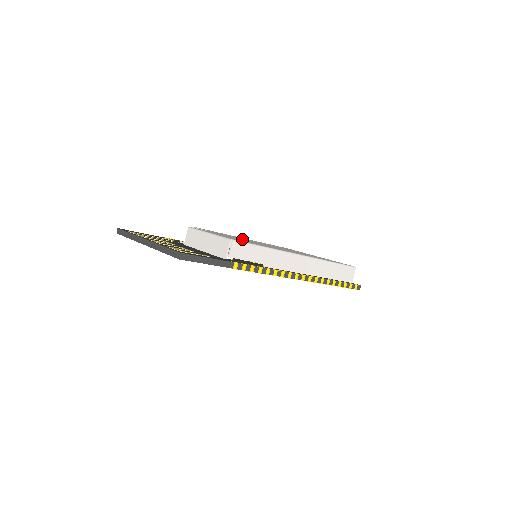
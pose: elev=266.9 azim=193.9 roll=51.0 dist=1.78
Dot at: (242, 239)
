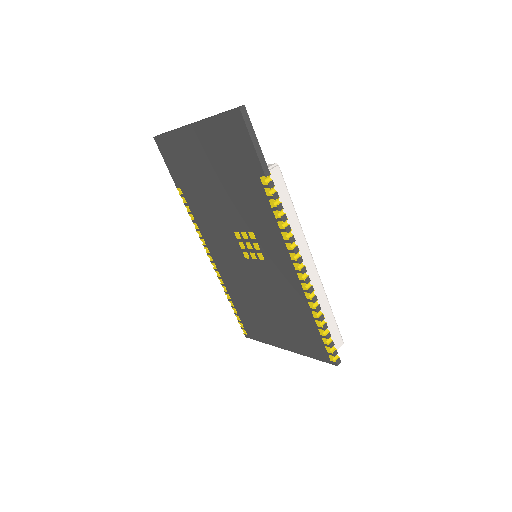
Dot at: occluded
